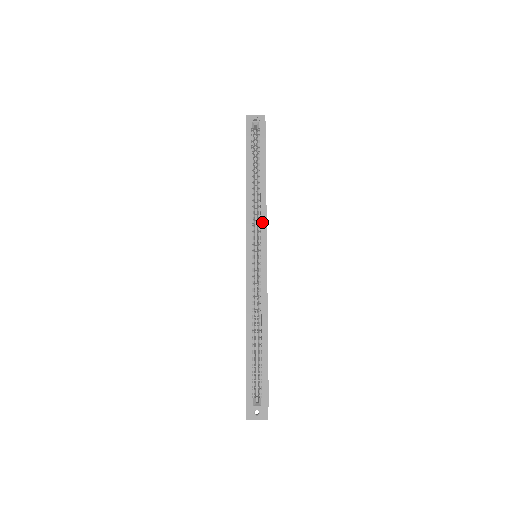
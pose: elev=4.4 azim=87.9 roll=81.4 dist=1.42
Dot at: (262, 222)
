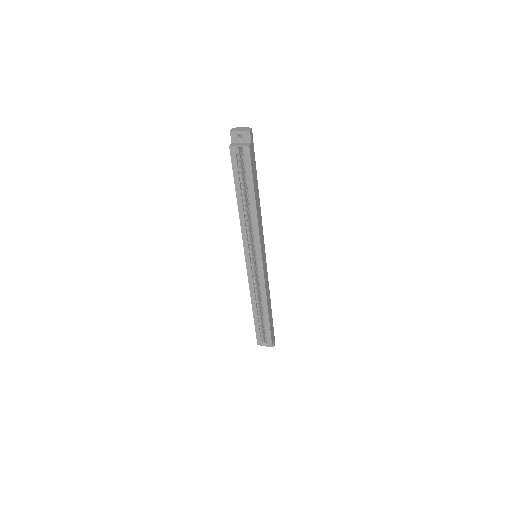
Dot at: (256, 239)
